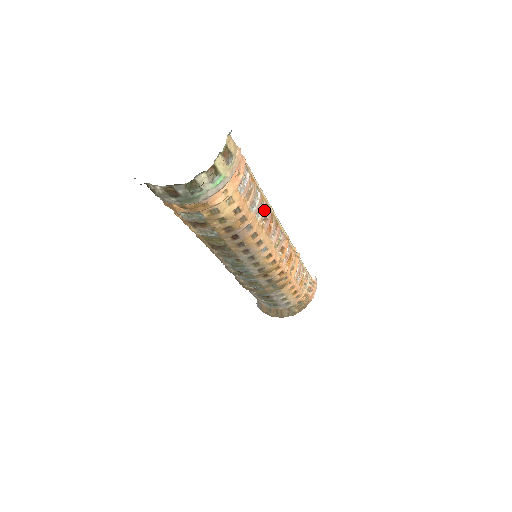
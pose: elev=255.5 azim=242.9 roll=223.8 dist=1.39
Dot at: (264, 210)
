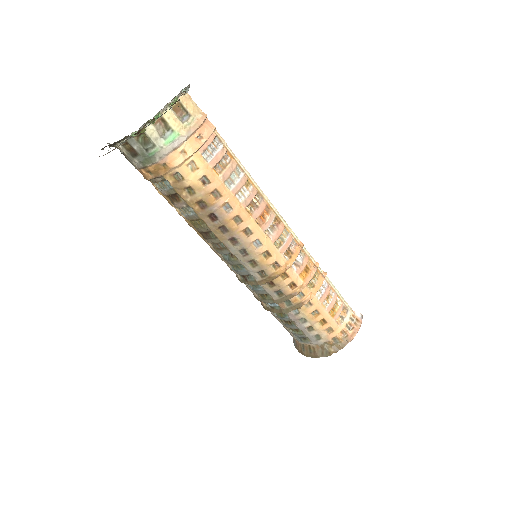
Dot at: (250, 194)
